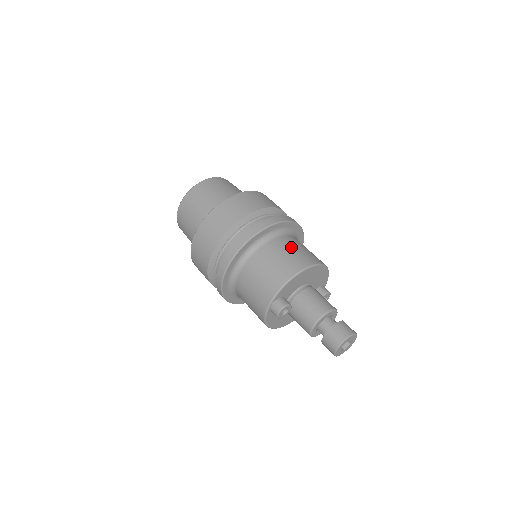
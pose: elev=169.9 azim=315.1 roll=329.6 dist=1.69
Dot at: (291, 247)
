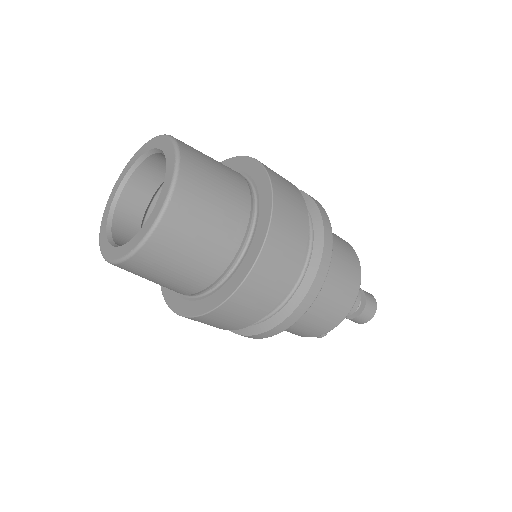
Dot at: (337, 275)
